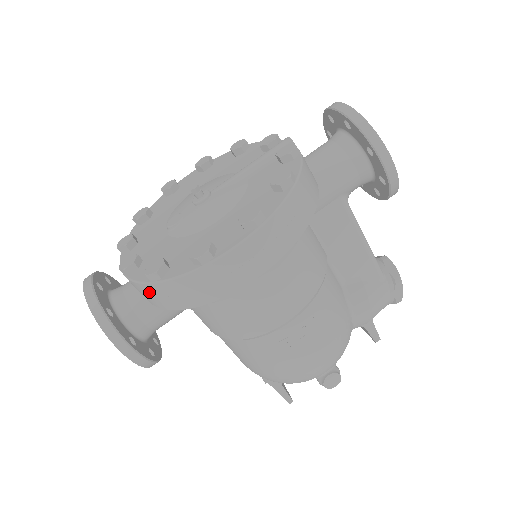
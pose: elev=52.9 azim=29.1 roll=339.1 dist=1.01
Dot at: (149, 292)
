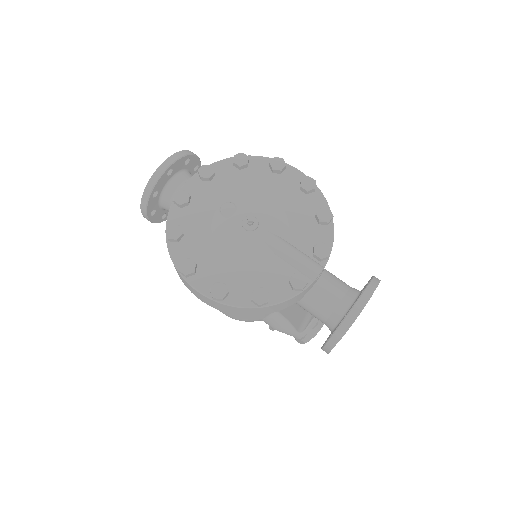
Dot at: occluded
